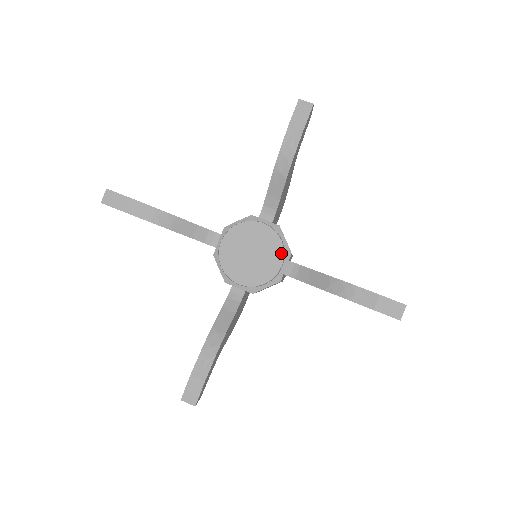
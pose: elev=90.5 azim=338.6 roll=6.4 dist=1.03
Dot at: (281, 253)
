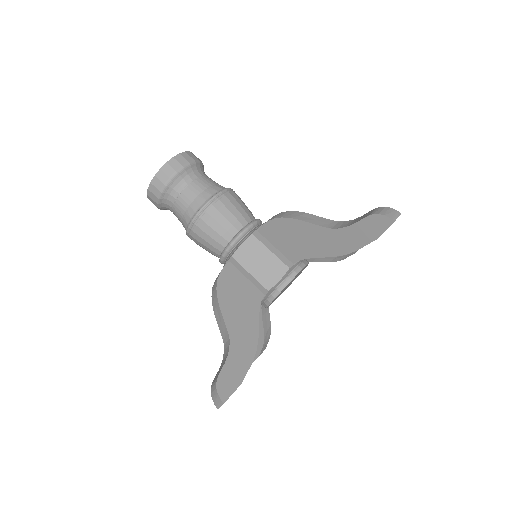
Dot at: occluded
